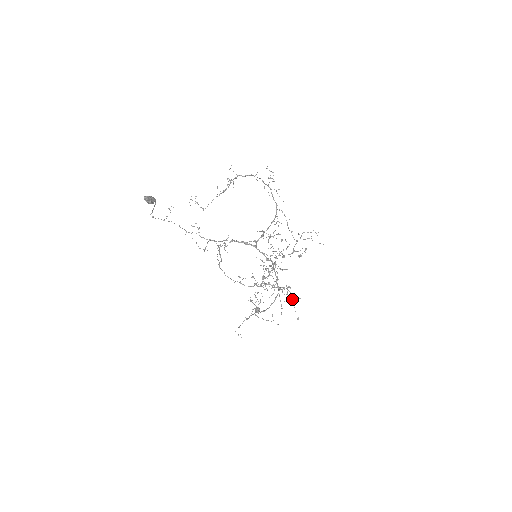
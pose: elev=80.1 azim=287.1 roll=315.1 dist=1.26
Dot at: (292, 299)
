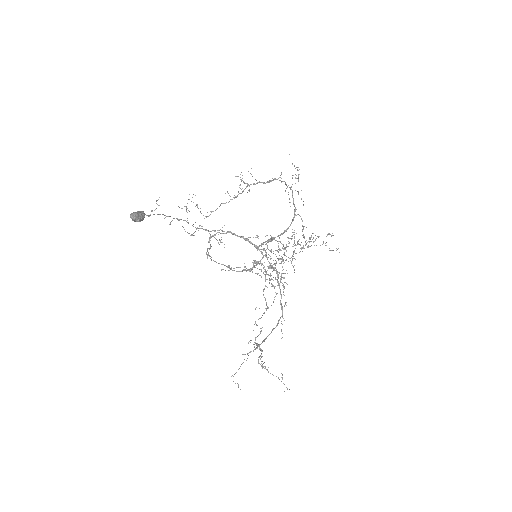
Dot at: (283, 287)
